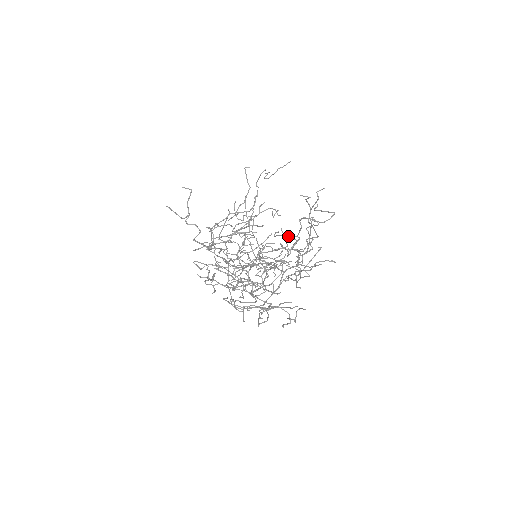
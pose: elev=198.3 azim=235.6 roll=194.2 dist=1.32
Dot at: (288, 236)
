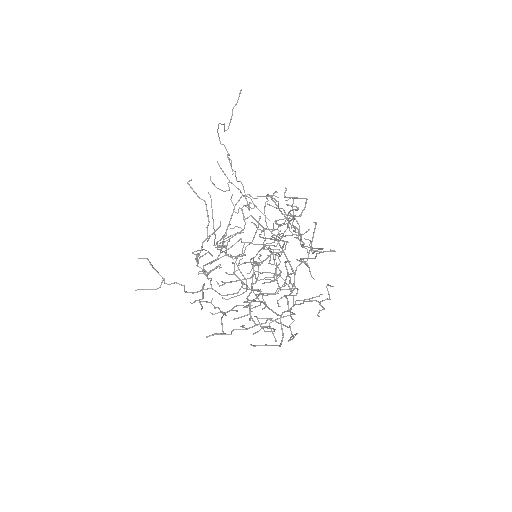
Dot at: occluded
